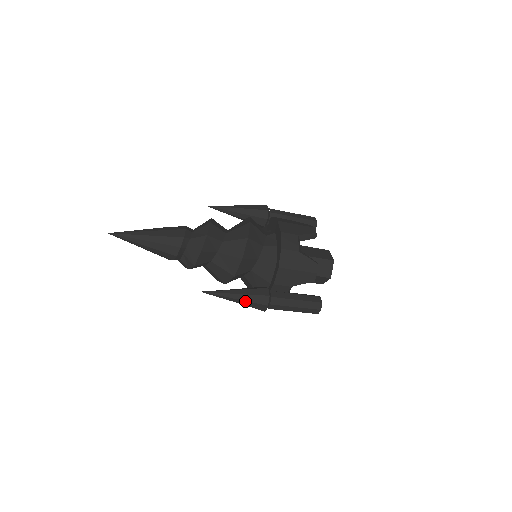
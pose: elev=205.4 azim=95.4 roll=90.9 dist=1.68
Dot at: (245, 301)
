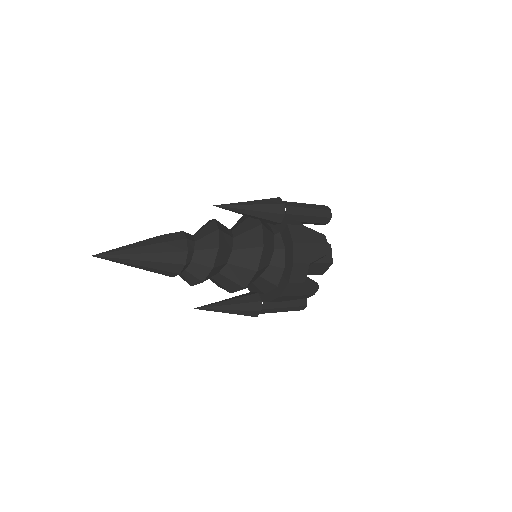
Dot at: occluded
